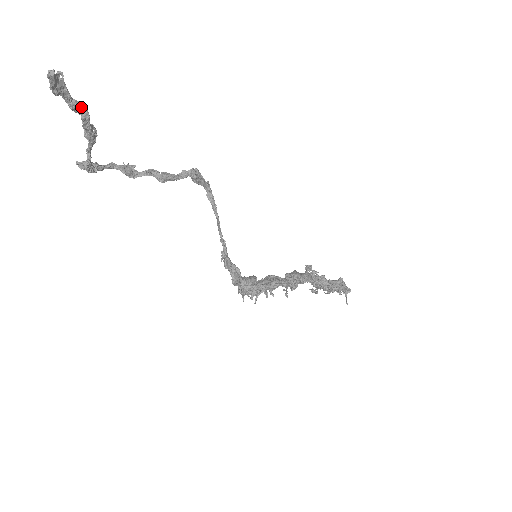
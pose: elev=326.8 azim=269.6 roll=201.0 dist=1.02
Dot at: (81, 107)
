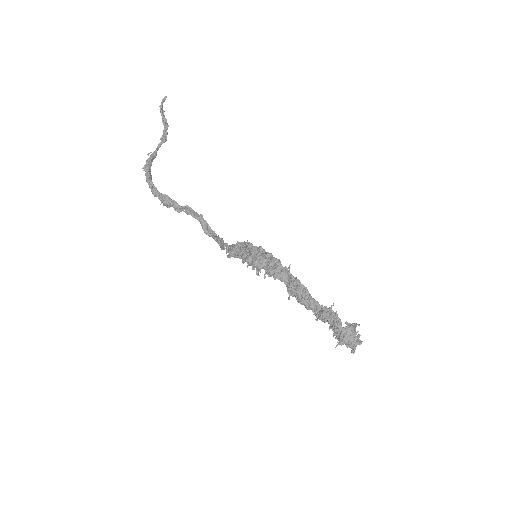
Dot at: occluded
